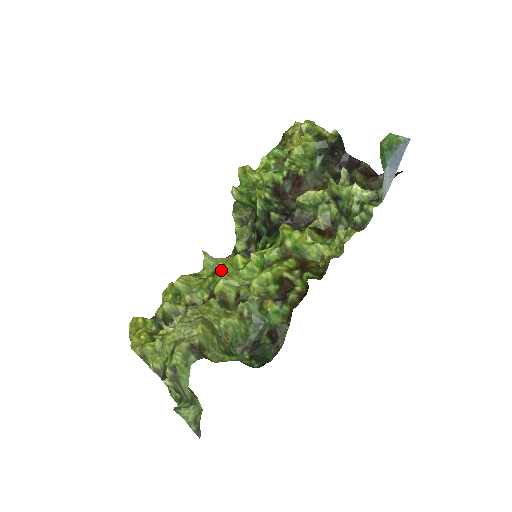
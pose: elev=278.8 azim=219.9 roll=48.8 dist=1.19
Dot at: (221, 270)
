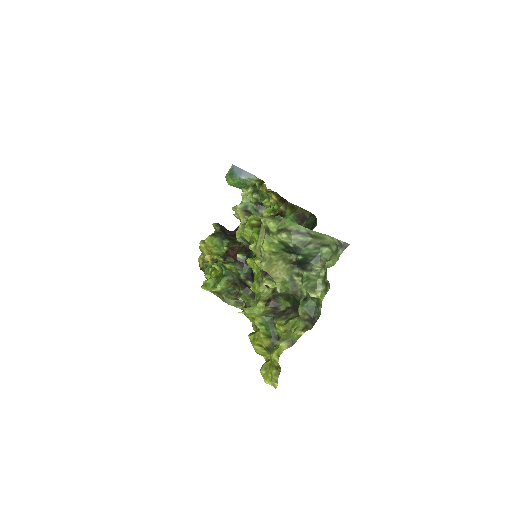
Dot at: occluded
